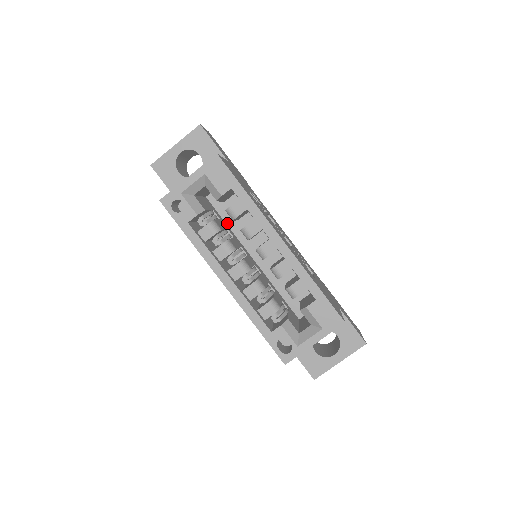
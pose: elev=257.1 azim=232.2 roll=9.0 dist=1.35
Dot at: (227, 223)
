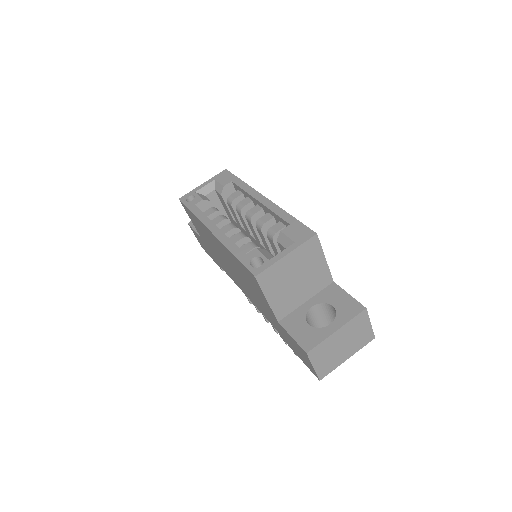
Dot at: occluded
